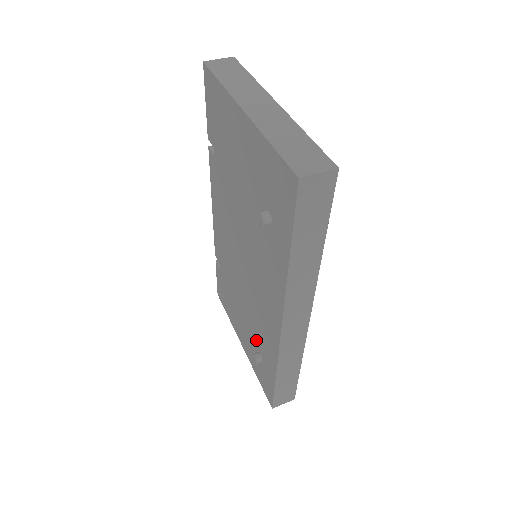
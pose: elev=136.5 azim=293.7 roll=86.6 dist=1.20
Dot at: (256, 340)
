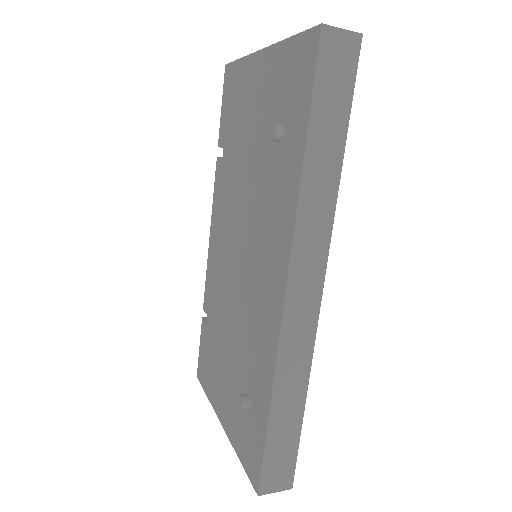
Dot at: (245, 376)
